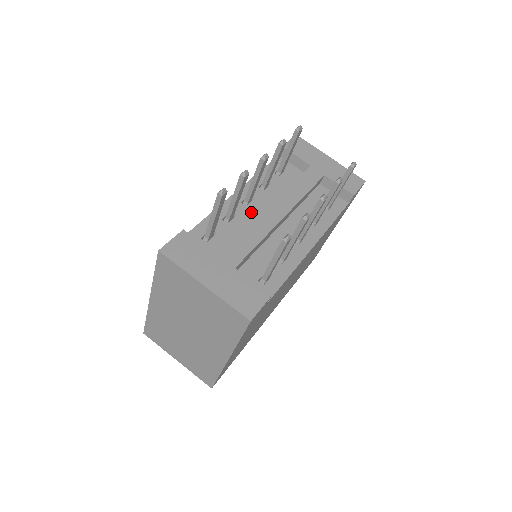
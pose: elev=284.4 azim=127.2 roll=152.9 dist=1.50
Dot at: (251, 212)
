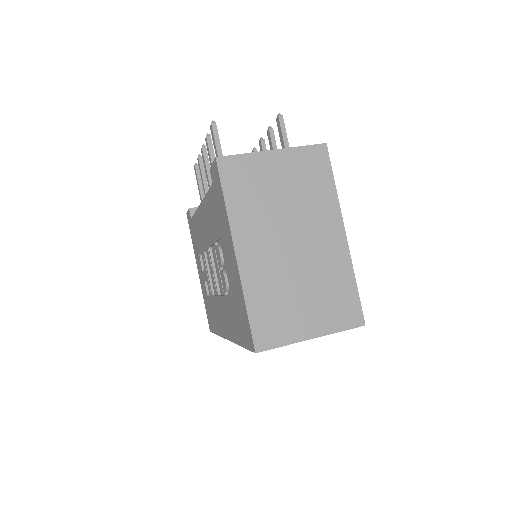
Dot at: occluded
